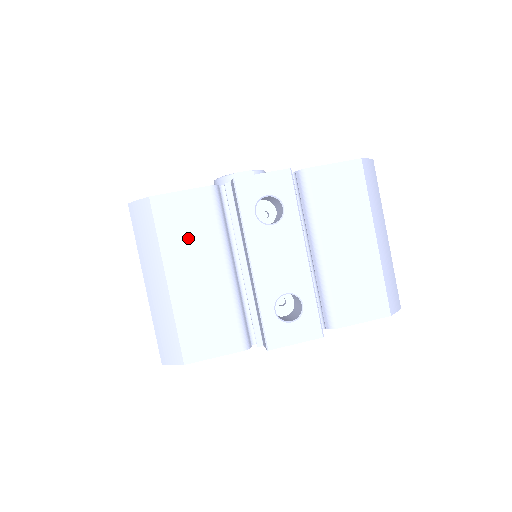
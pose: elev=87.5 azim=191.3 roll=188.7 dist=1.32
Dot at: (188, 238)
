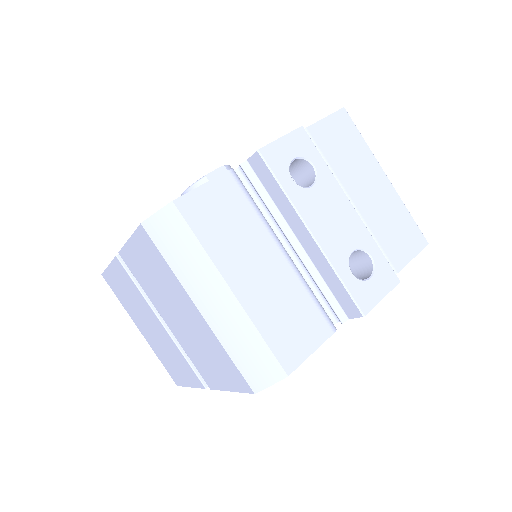
Dot at: (232, 233)
